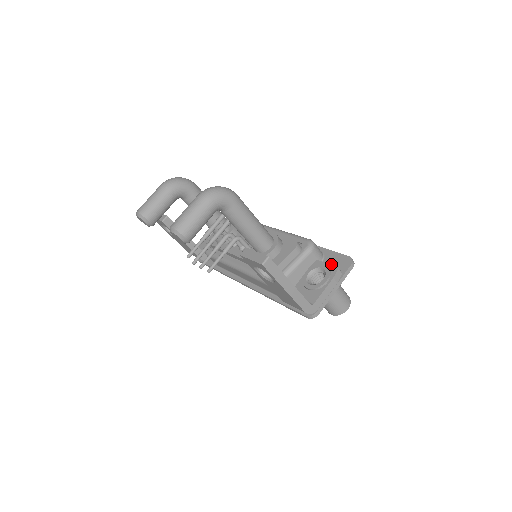
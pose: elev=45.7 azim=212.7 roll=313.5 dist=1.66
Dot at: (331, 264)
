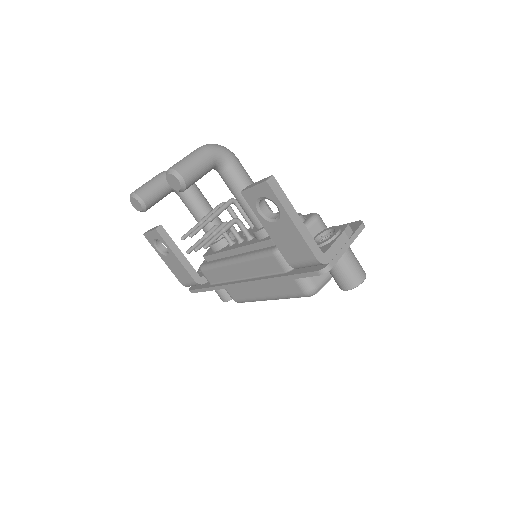
Dot at: occluded
